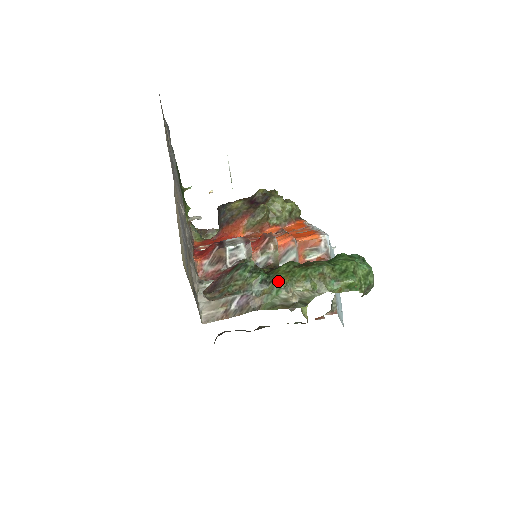
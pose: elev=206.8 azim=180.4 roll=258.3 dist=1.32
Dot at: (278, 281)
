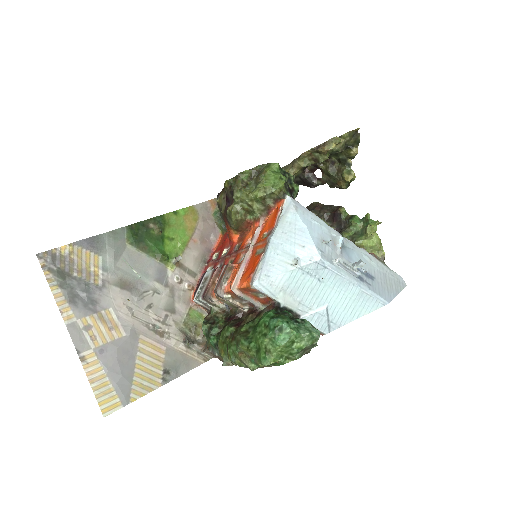
Dot at: (219, 352)
